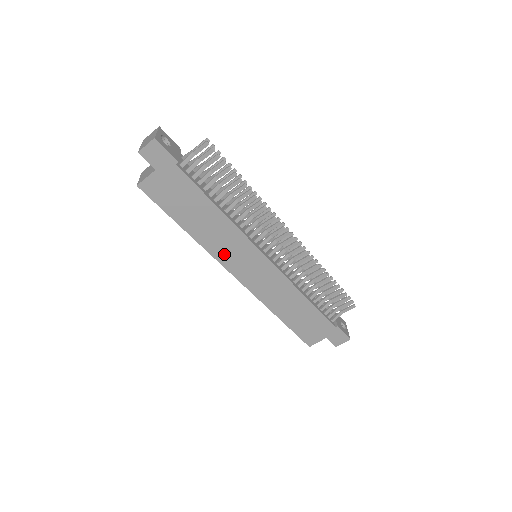
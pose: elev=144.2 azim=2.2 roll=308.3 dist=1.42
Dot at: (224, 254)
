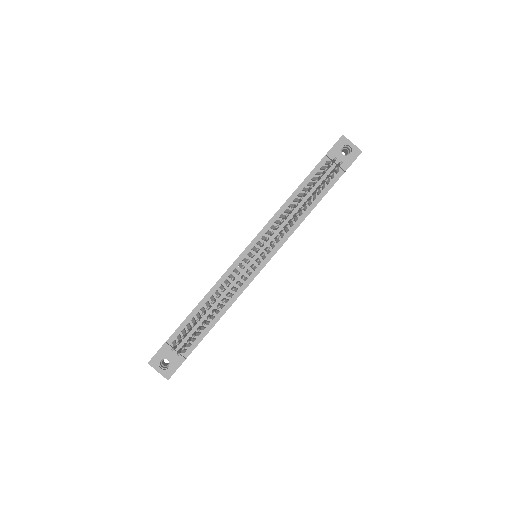
Dot at: occluded
